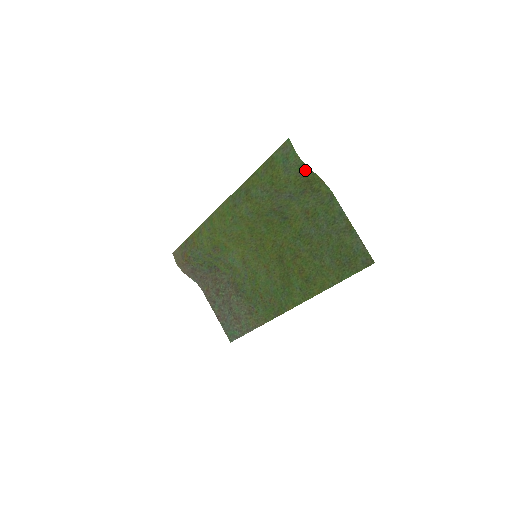
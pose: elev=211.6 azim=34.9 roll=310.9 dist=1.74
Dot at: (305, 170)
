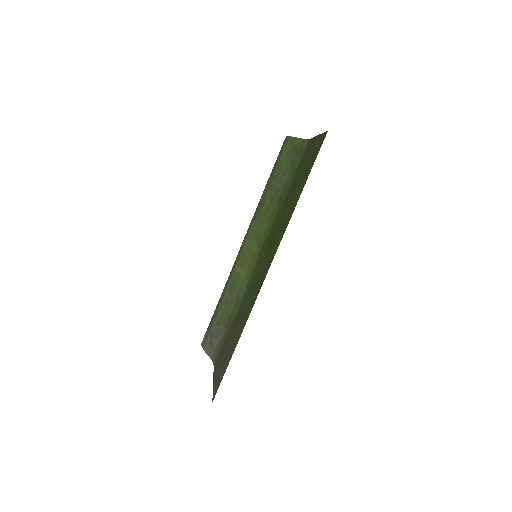
Dot at: (291, 142)
